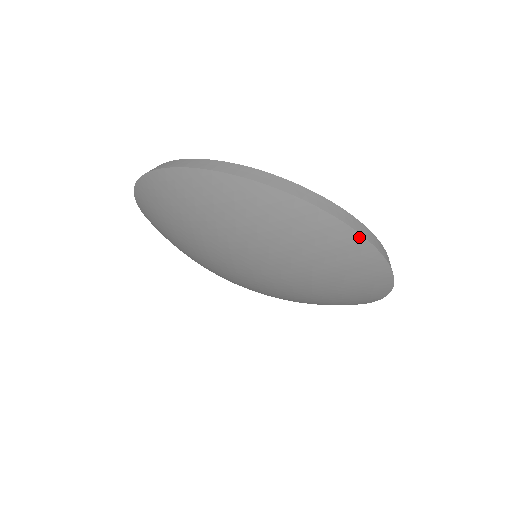
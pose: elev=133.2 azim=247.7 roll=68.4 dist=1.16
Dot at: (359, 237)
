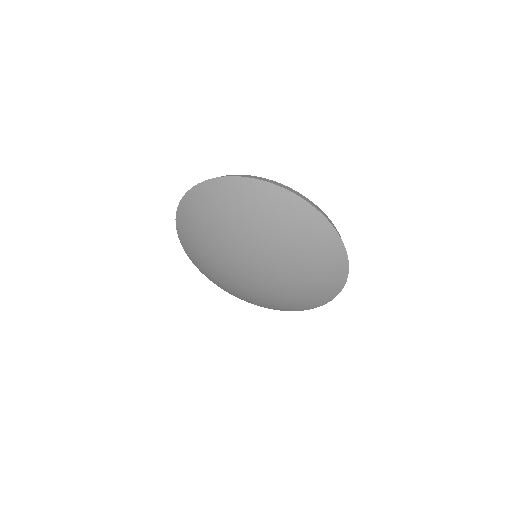
Dot at: (312, 208)
